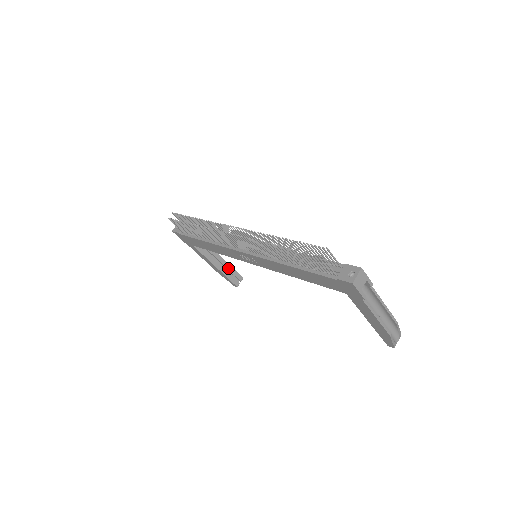
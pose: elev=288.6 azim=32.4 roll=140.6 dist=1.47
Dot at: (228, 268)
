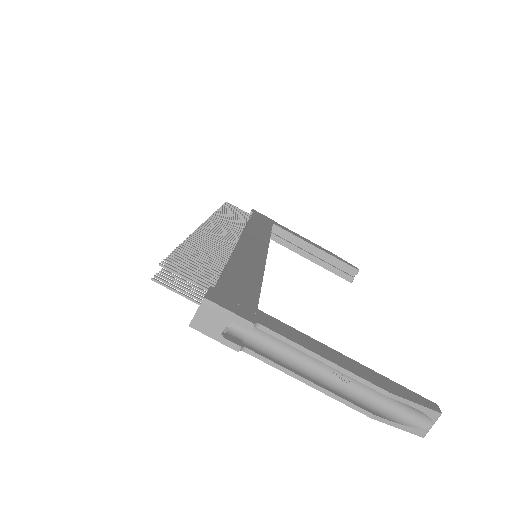
Dot at: (329, 259)
